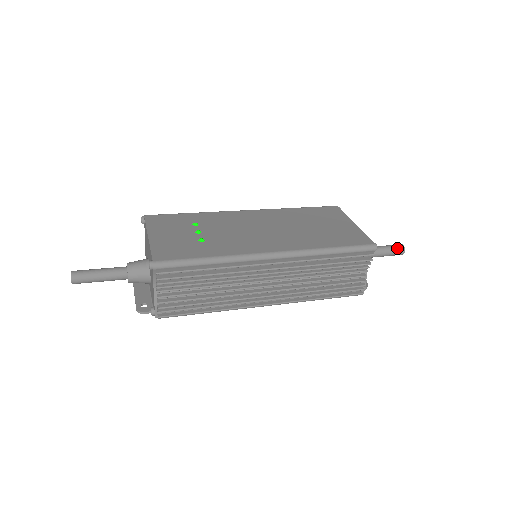
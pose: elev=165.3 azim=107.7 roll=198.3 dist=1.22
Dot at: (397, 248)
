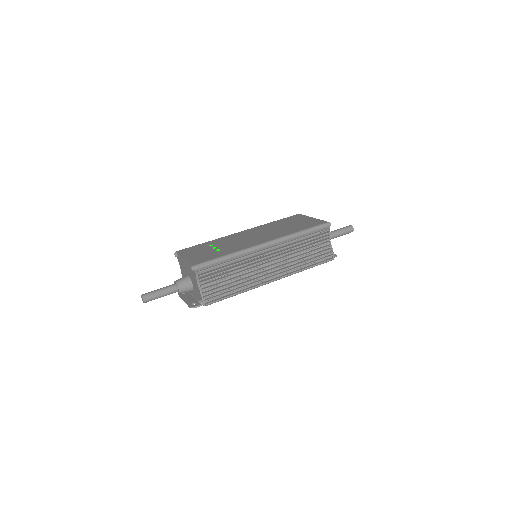
Dot at: (348, 228)
